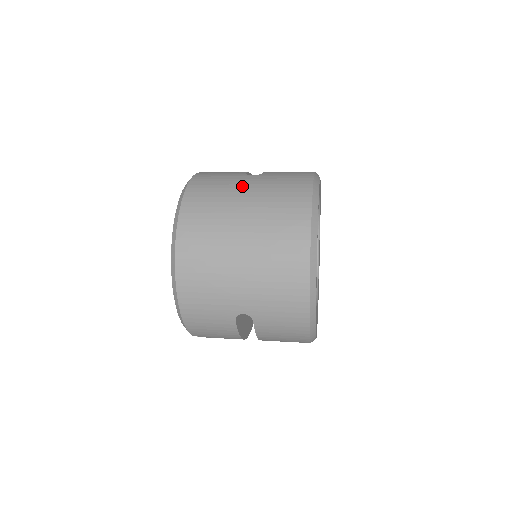
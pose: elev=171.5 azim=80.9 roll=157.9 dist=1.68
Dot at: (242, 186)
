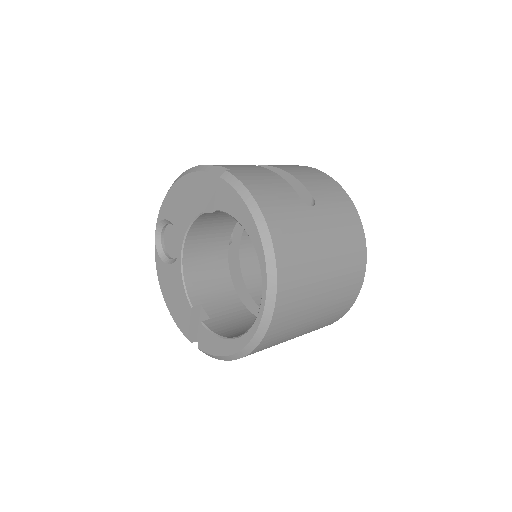
Dot at: (318, 234)
